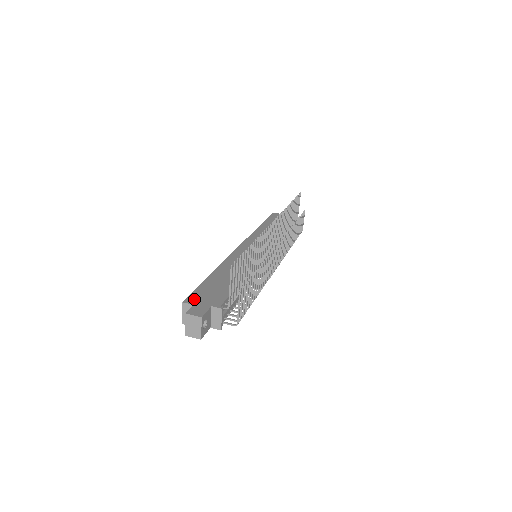
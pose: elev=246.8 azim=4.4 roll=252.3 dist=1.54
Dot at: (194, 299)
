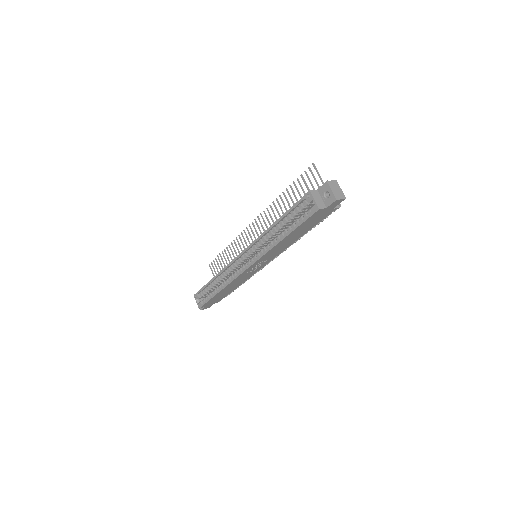
Dot at: occluded
